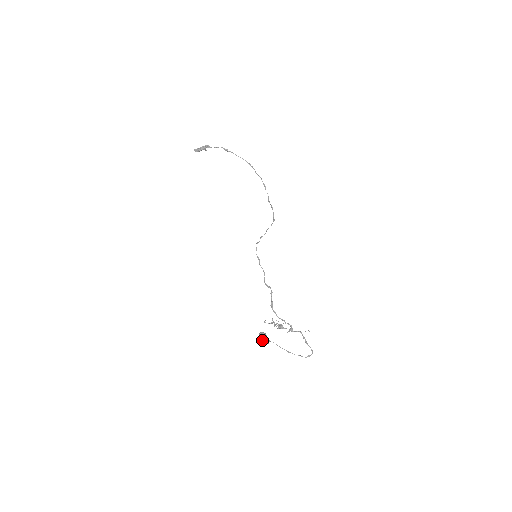
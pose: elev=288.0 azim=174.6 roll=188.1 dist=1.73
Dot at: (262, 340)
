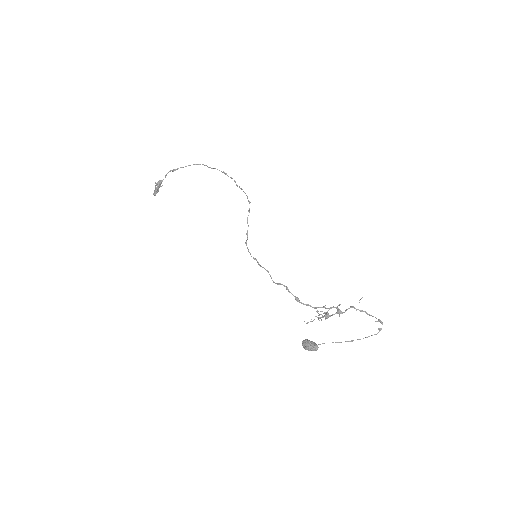
Dot at: (308, 350)
